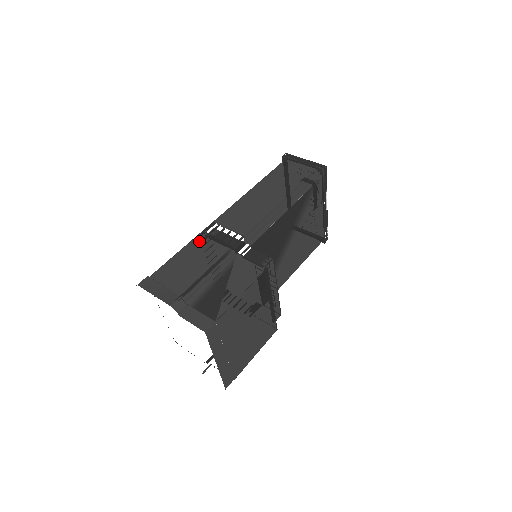
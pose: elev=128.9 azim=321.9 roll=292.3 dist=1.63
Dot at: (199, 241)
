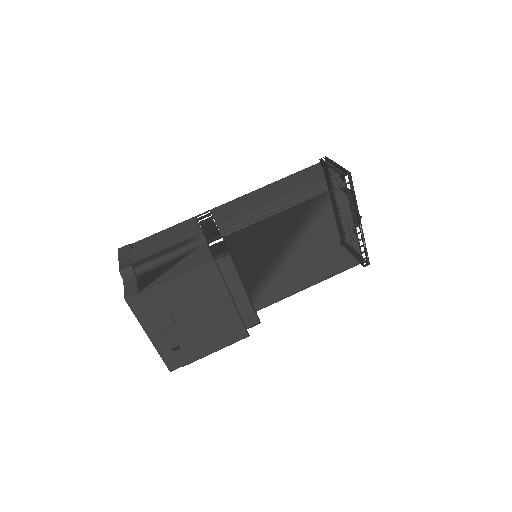
Dot at: (185, 224)
